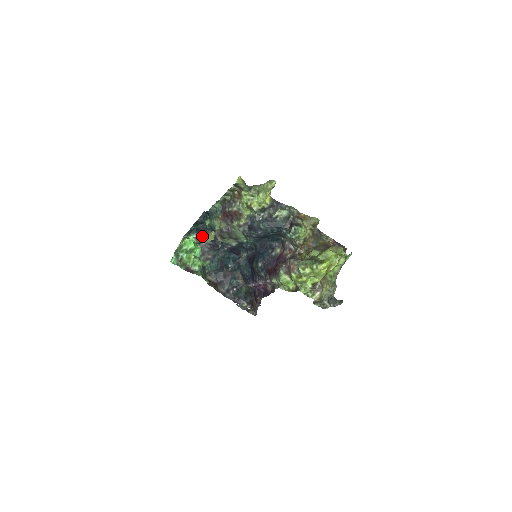
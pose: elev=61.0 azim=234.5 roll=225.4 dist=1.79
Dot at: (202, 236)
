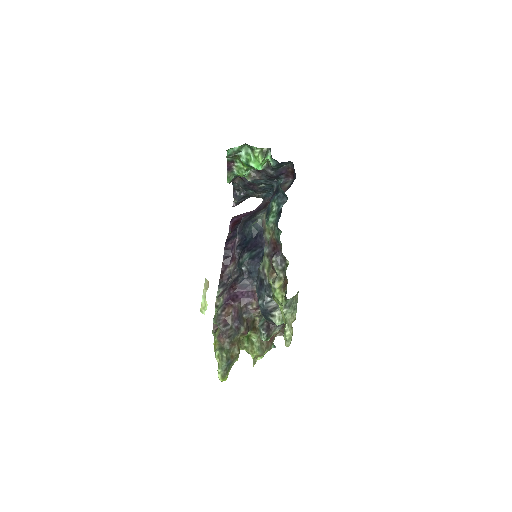
Dot at: (277, 168)
